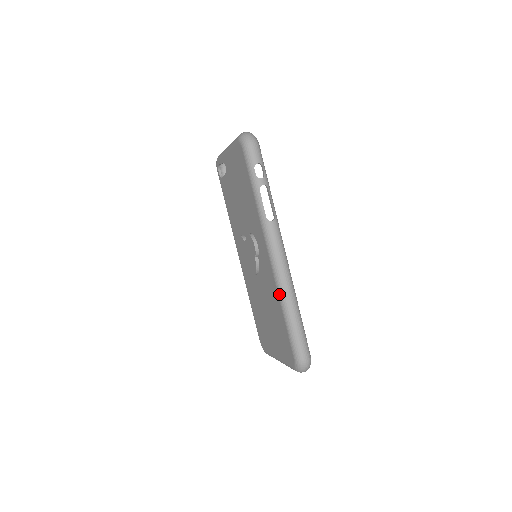
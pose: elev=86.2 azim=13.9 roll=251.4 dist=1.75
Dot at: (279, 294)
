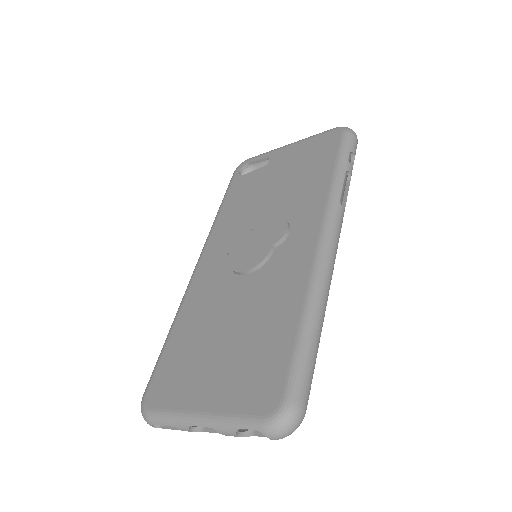
Dot at: (311, 288)
